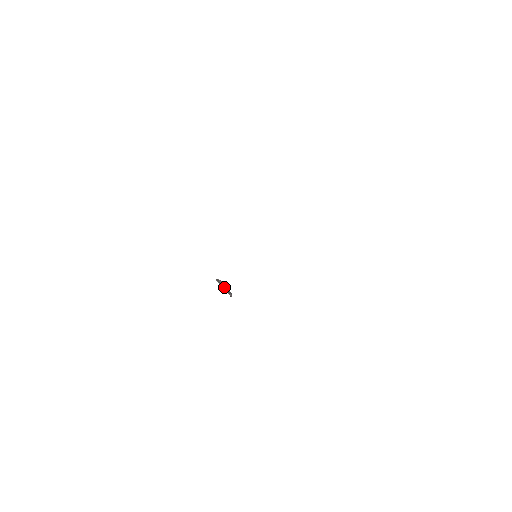
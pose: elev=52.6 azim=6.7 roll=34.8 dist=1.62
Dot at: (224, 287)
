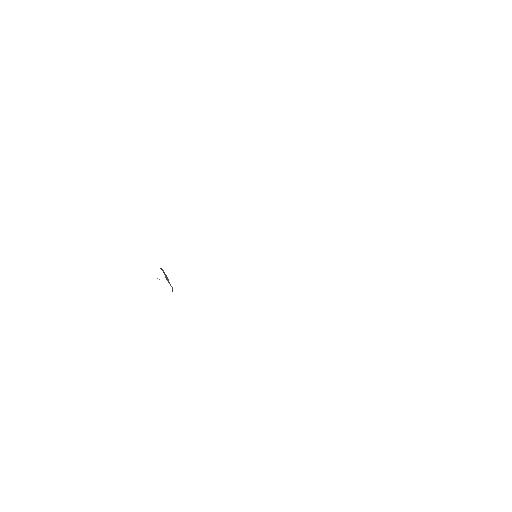
Dot at: (167, 278)
